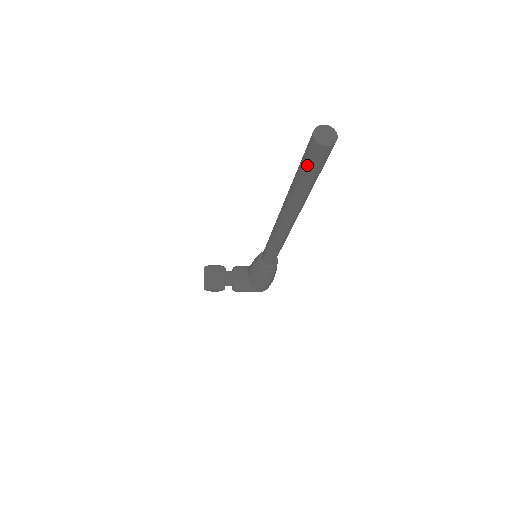
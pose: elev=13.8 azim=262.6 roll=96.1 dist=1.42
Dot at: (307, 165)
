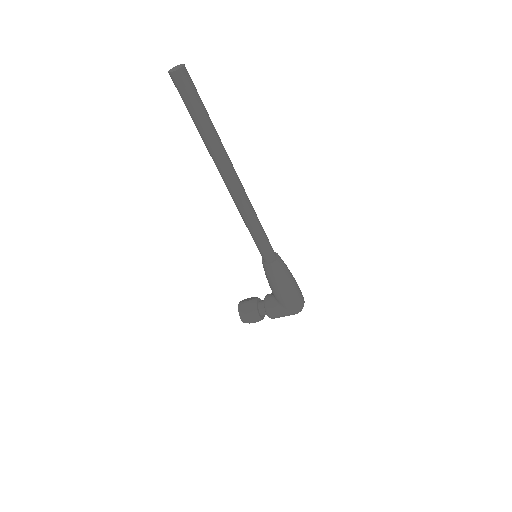
Dot at: (183, 101)
